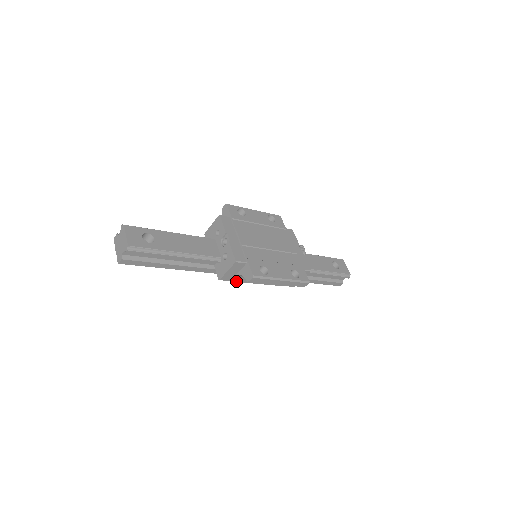
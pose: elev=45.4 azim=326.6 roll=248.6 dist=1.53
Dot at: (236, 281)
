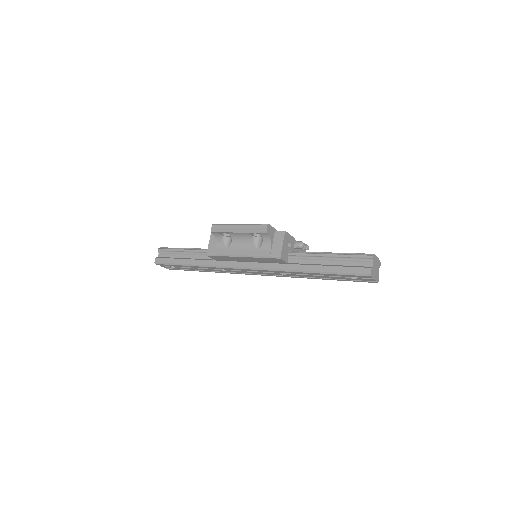
Dot at: (219, 254)
